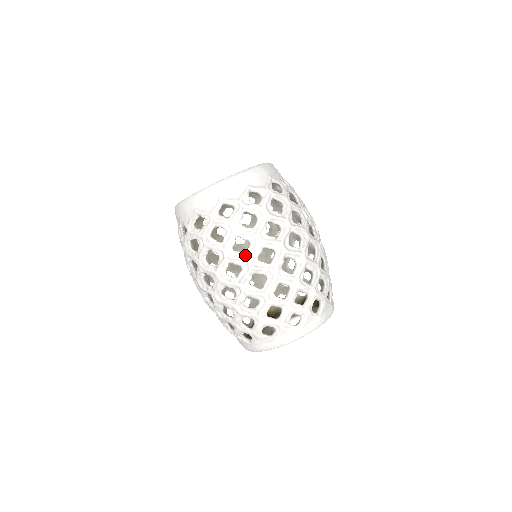
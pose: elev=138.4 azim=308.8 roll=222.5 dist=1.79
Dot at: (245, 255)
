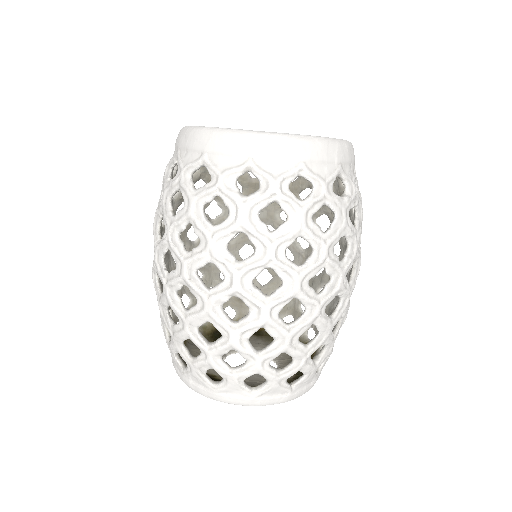
Dot at: (185, 254)
